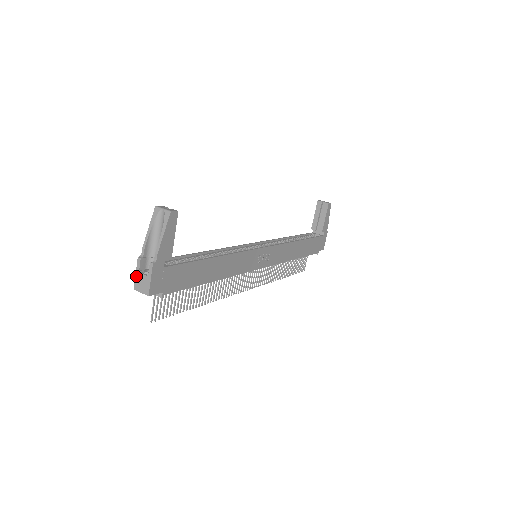
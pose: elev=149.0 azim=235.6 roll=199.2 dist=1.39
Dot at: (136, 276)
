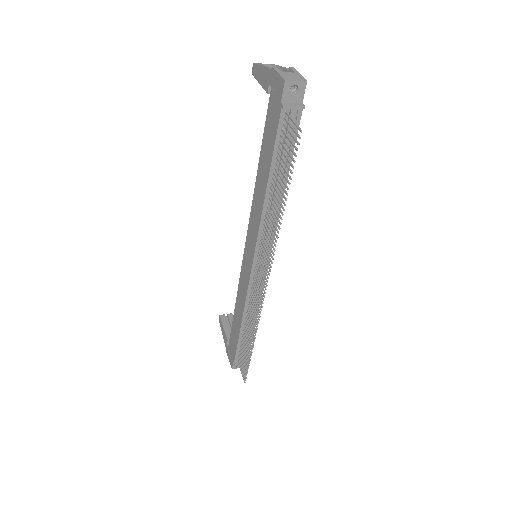
Dot at: (280, 74)
